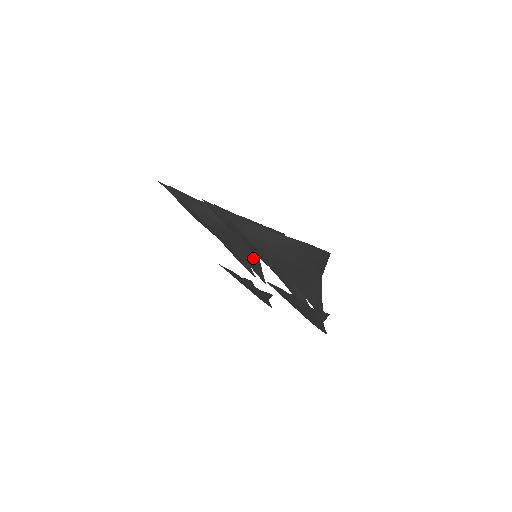
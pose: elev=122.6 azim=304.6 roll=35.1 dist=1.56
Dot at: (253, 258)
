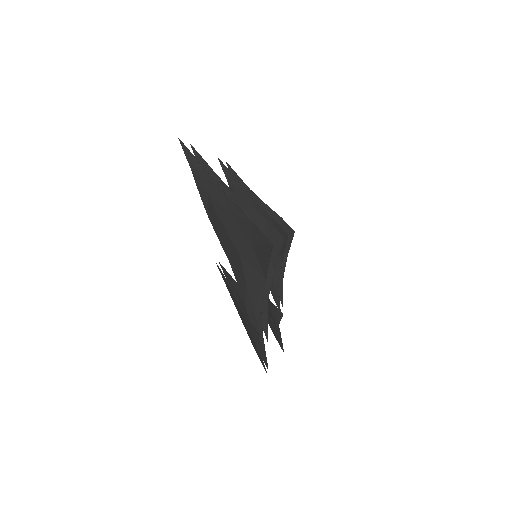
Dot at: occluded
